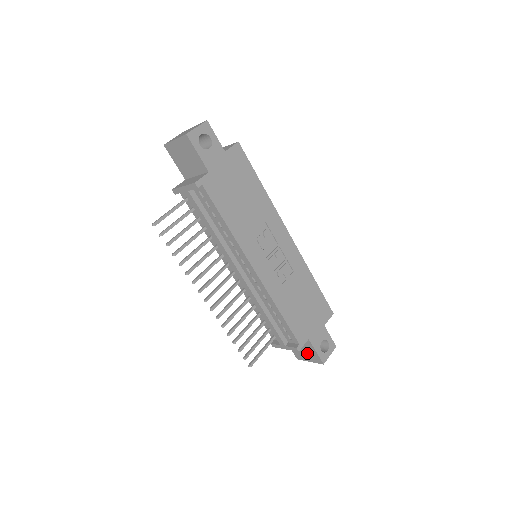
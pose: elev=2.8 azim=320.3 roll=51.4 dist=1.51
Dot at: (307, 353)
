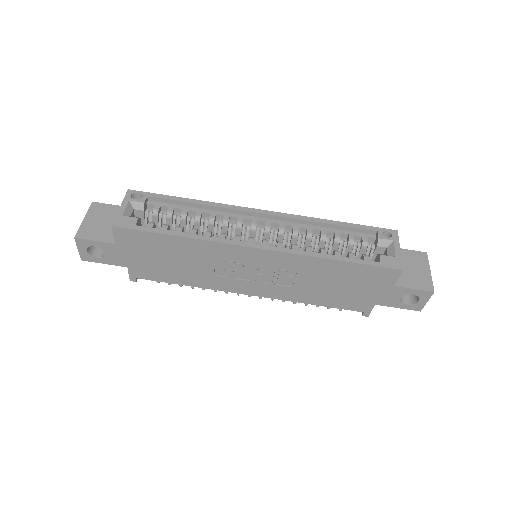
Dot at: occluded
